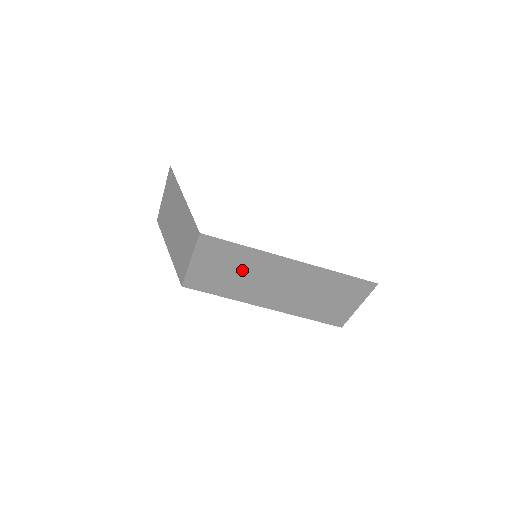
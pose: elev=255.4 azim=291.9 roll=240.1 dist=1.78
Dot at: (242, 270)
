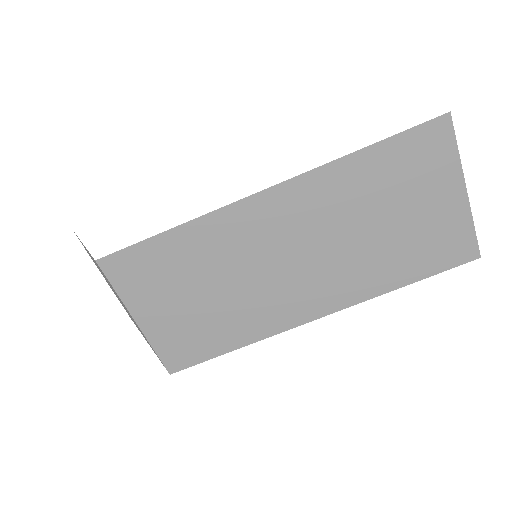
Dot at: (215, 276)
